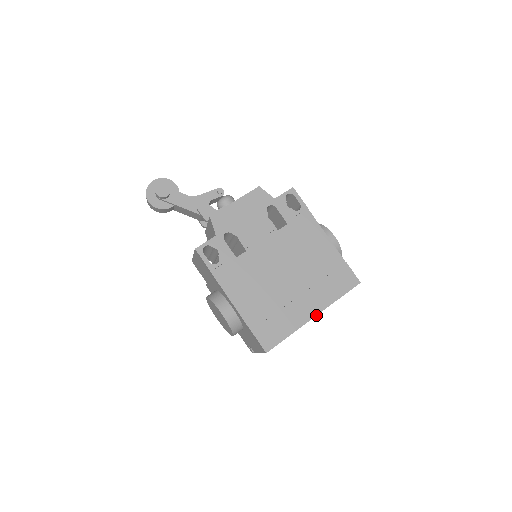
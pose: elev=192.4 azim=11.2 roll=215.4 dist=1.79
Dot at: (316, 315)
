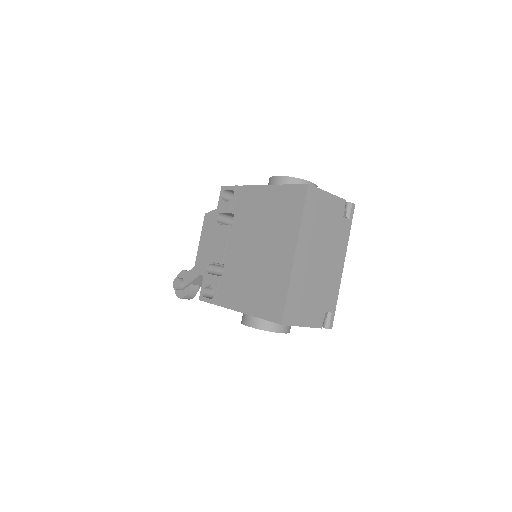
Dot at: (295, 252)
